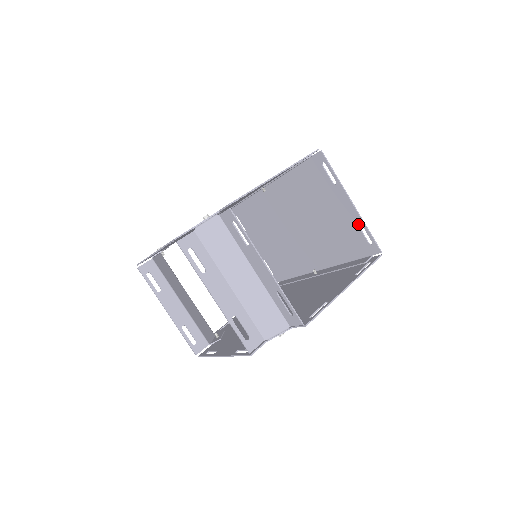
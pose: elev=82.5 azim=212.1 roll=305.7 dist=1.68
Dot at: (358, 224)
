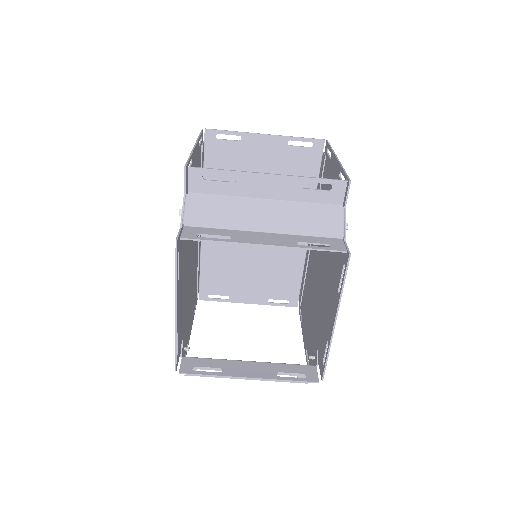
Dot at: (287, 145)
